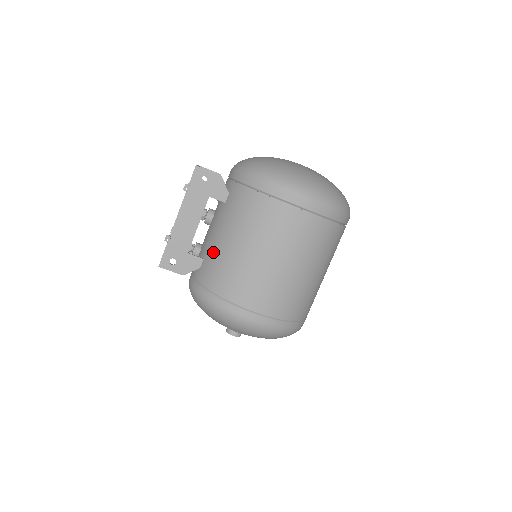
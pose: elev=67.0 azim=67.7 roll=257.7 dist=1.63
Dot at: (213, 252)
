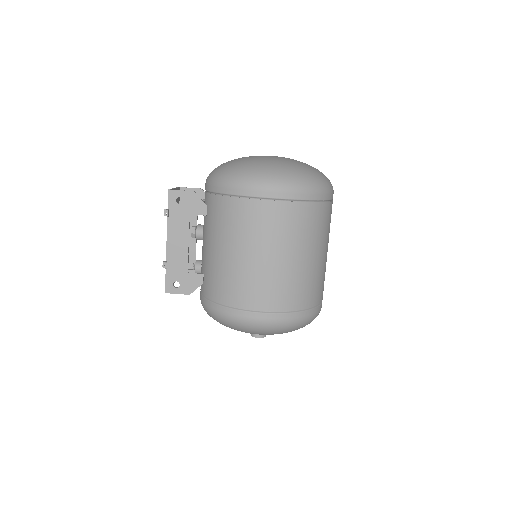
Dot at: (209, 265)
